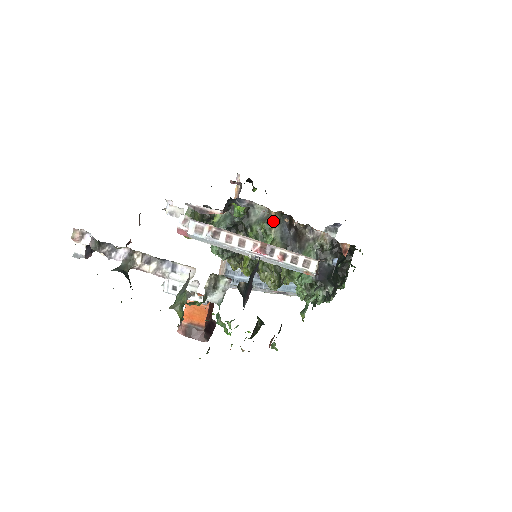
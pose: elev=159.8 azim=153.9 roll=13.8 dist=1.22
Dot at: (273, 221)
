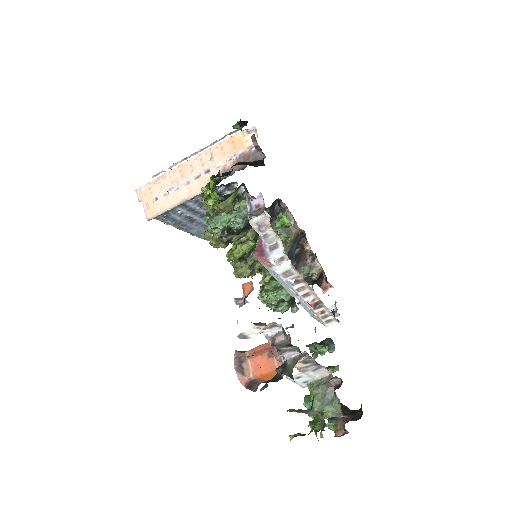
Dot at: (293, 237)
